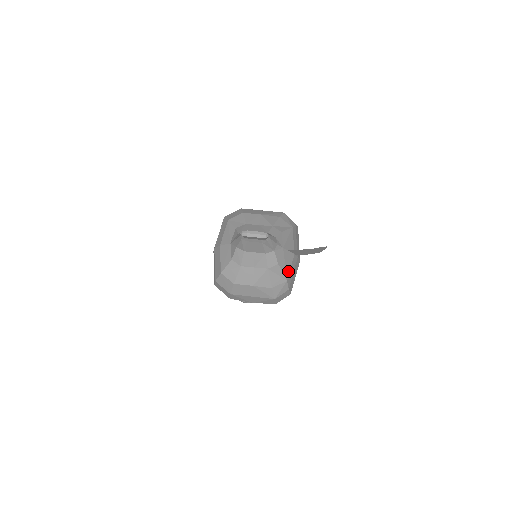
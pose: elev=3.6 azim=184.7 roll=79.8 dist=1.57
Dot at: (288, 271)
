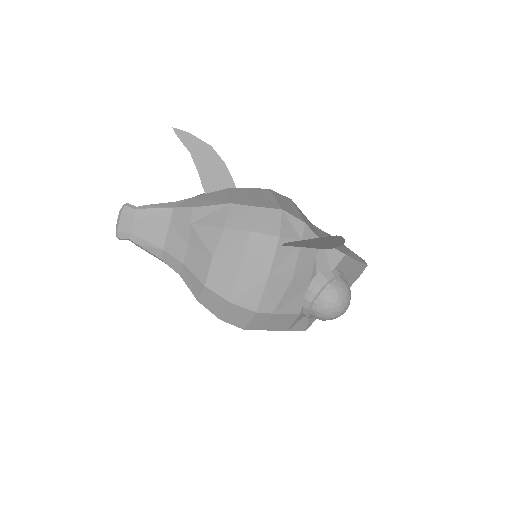
Dot at: (225, 200)
